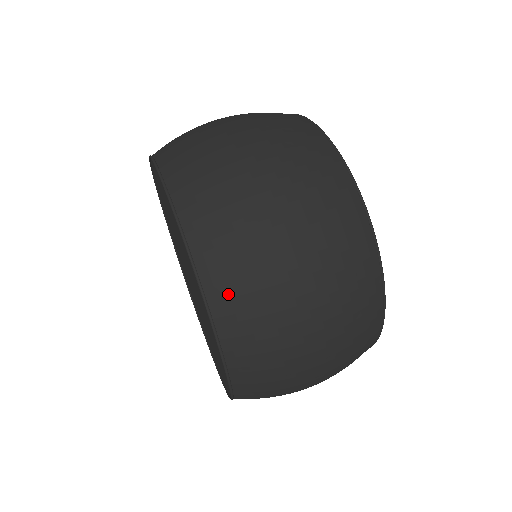
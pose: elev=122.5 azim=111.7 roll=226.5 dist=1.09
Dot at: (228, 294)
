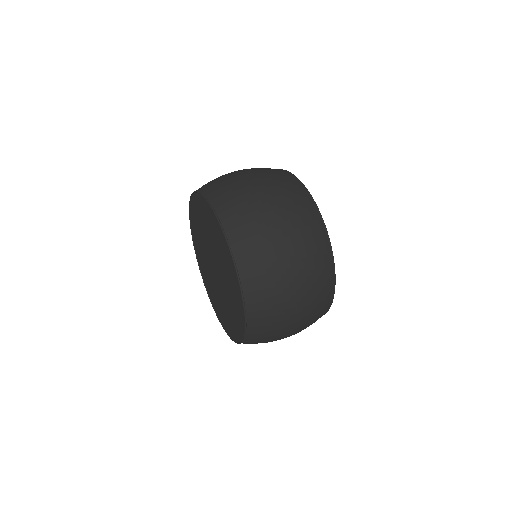
Dot at: (219, 195)
